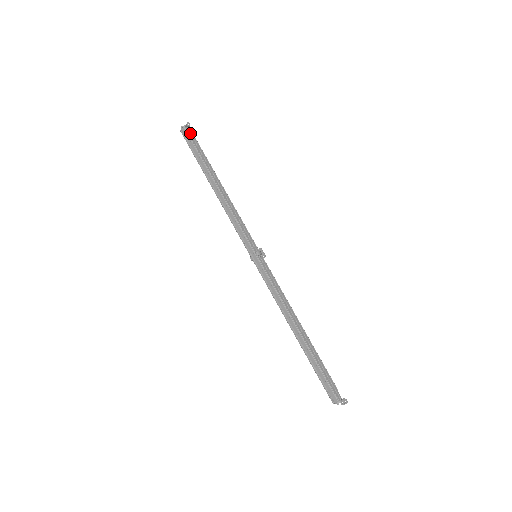
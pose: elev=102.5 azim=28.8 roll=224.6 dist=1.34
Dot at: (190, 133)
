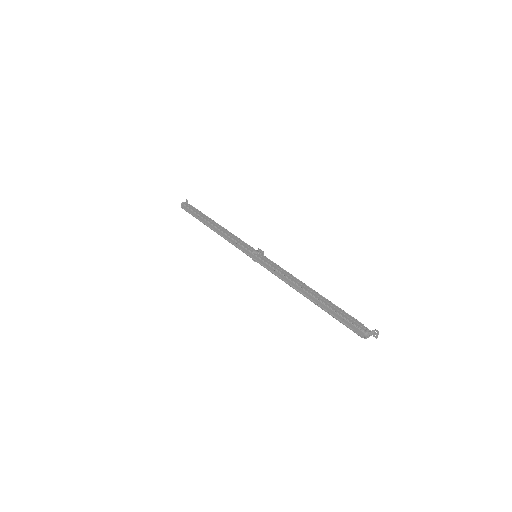
Dot at: (188, 205)
